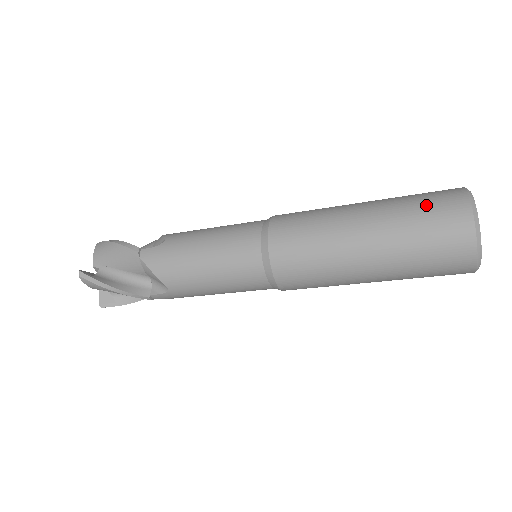
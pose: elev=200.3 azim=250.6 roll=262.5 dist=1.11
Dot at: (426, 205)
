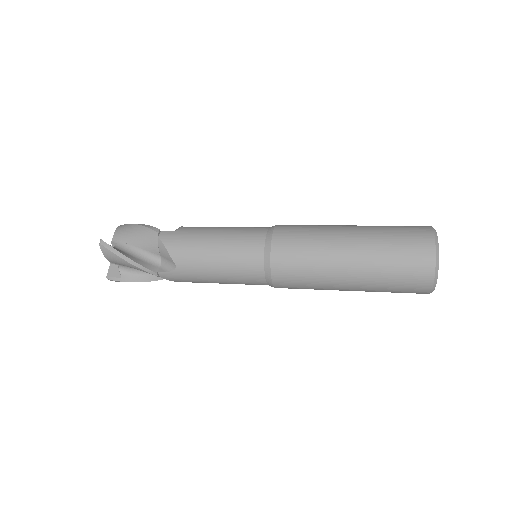
Dot at: (400, 230)
